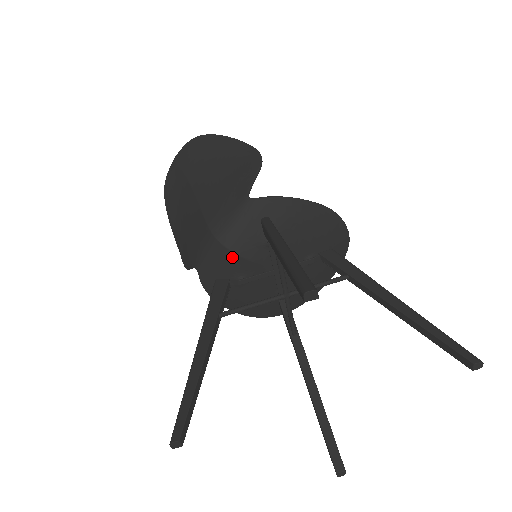
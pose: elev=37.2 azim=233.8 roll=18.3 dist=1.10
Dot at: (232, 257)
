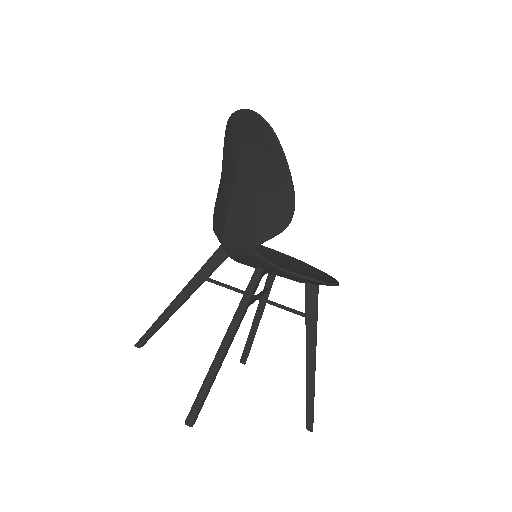
Dot at: occluded
